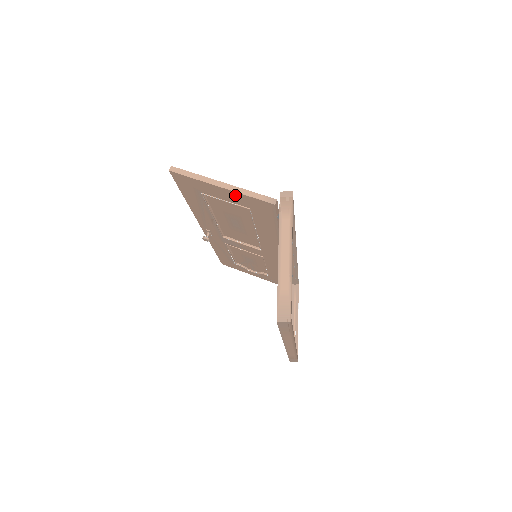
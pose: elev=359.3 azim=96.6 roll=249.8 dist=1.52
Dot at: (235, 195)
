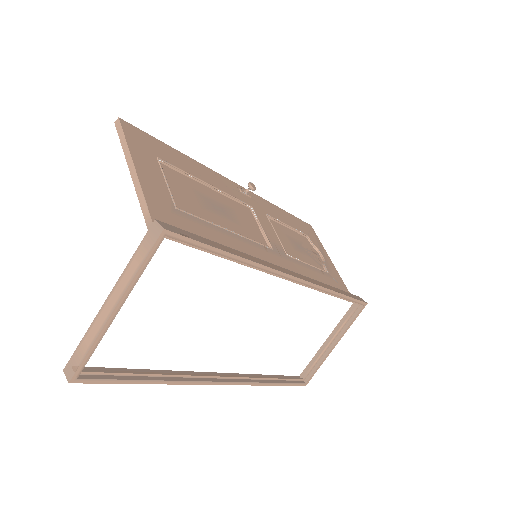
Dot at: occluded
